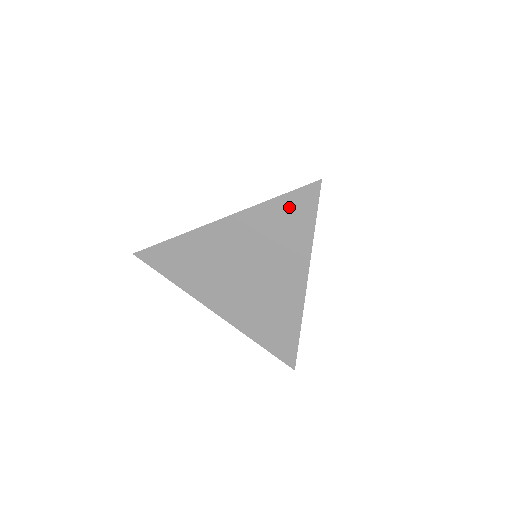
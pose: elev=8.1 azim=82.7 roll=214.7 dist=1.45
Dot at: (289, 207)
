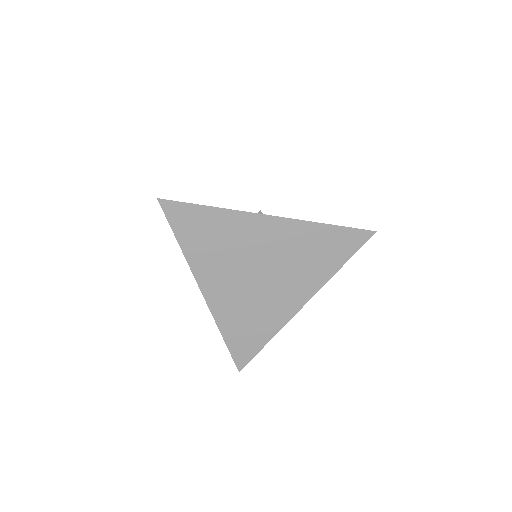
Dot at: (337, 238)
